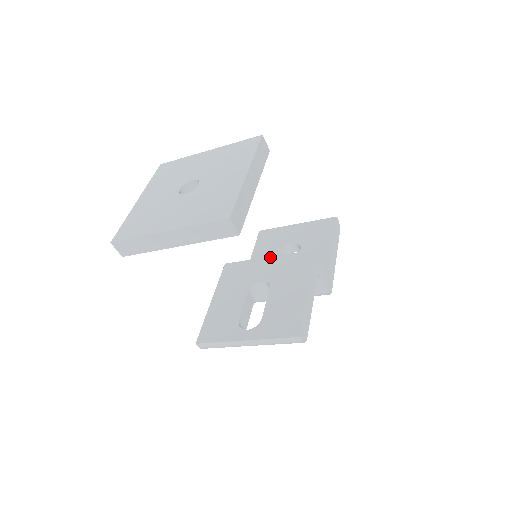
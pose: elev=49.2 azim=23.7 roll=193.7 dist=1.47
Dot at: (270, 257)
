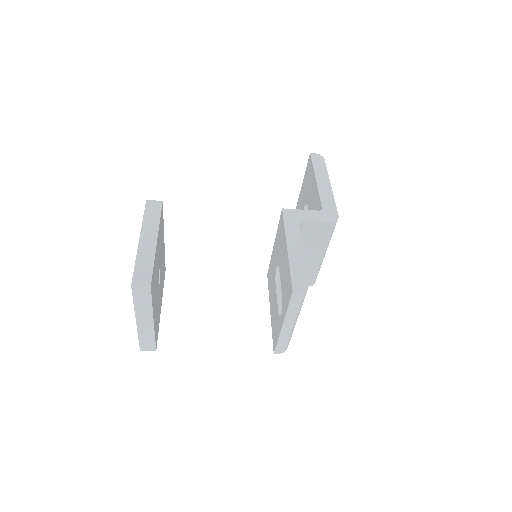
Dot at: (274, 243)
